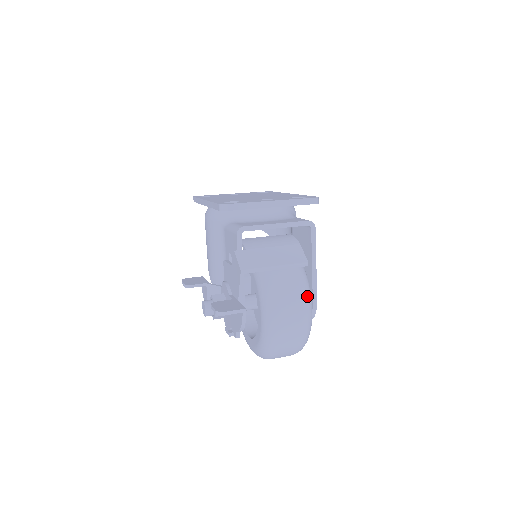
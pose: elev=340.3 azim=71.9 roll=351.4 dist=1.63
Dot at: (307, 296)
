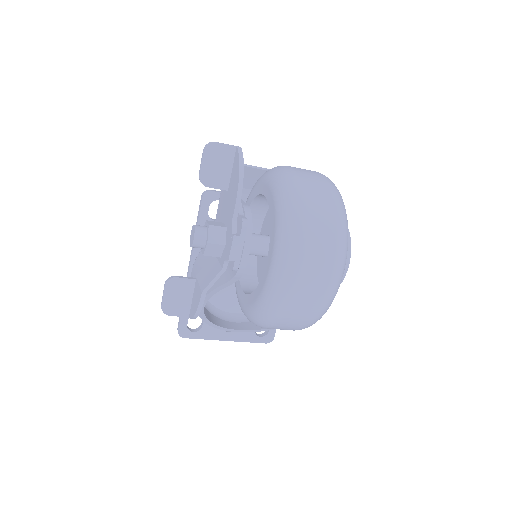
Dot at: occluded
